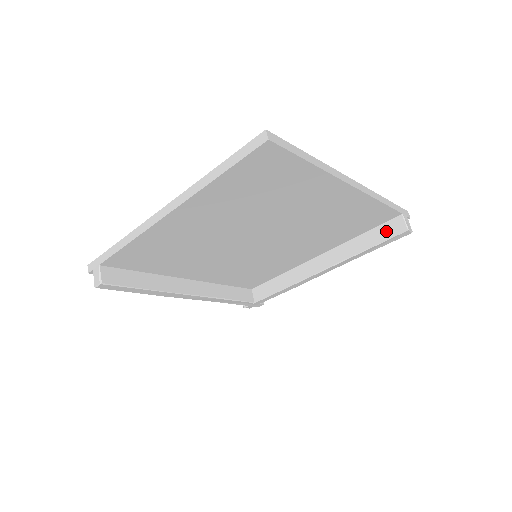
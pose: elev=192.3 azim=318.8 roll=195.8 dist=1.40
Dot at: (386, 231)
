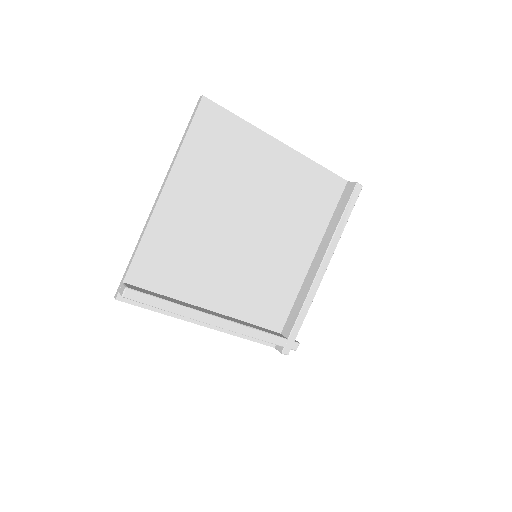
Dot at: (345, 198)
